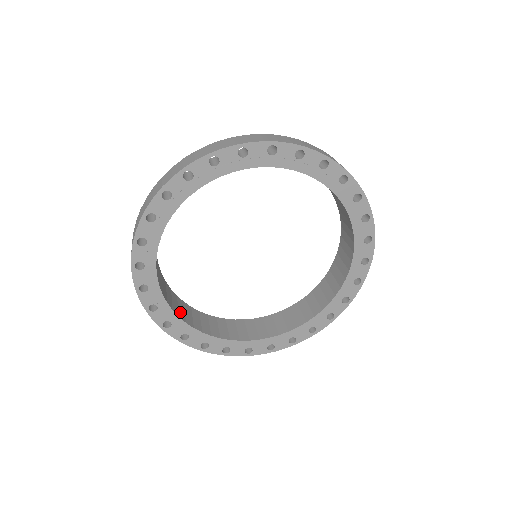
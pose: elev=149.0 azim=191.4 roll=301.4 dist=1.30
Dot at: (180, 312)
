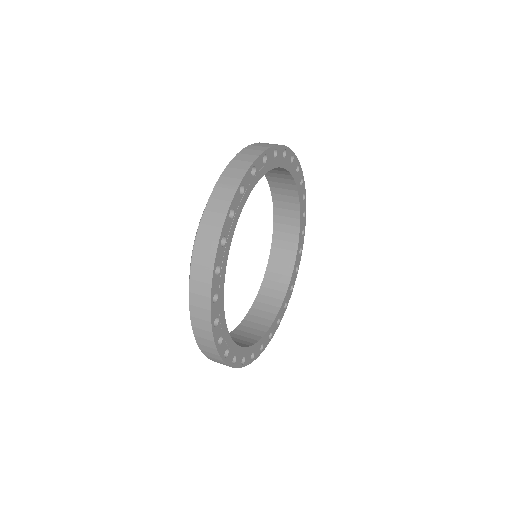
Dot at: (247, 341)
